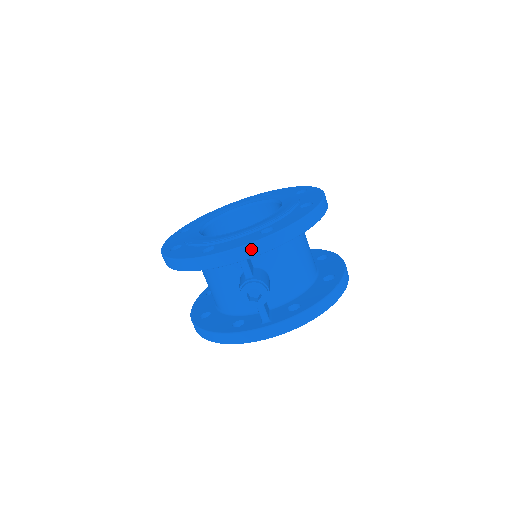
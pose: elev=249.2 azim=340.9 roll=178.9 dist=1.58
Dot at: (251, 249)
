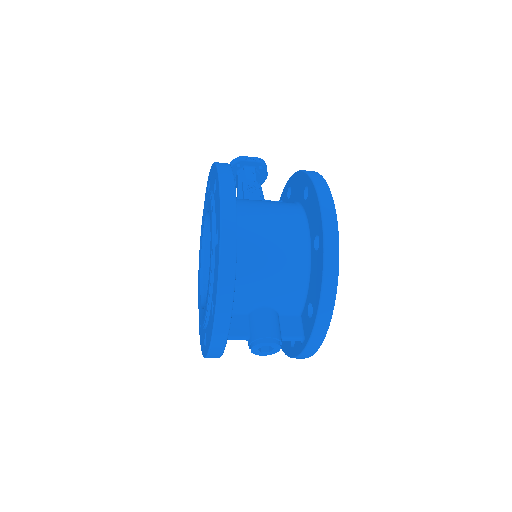
Dot at: (217, 341)
